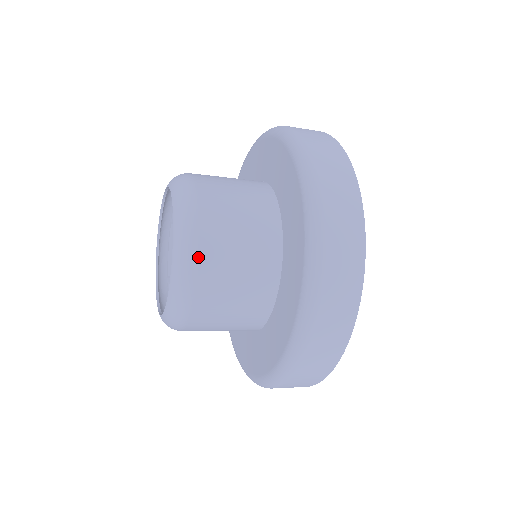
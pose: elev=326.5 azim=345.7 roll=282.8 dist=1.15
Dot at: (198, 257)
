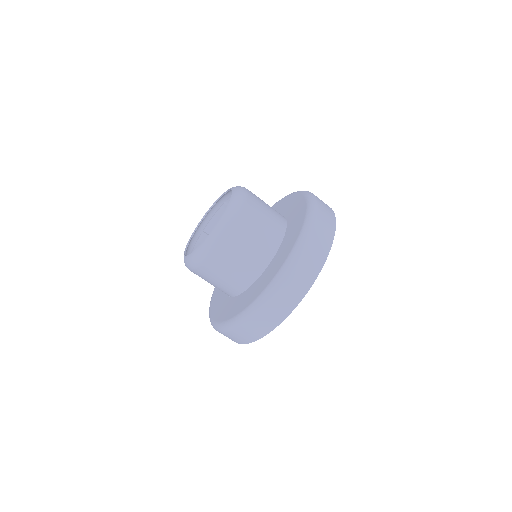
Dot at: (219, 246)
